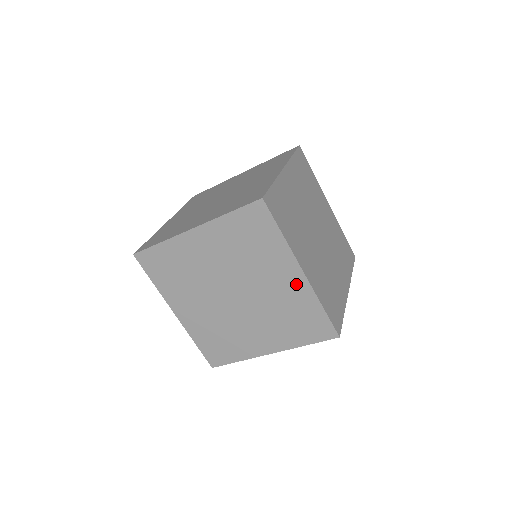
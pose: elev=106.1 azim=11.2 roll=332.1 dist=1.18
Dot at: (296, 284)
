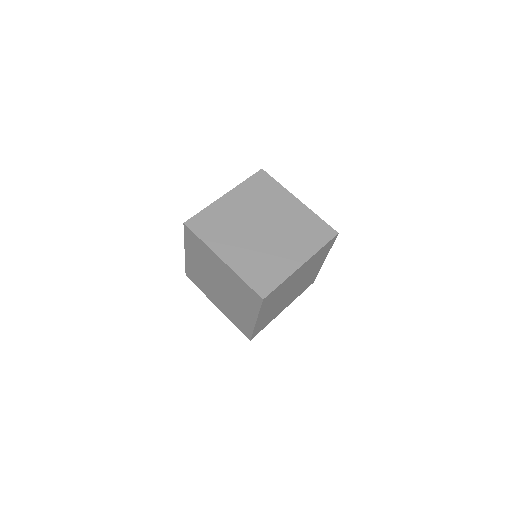
Dot at: (249, 319)
